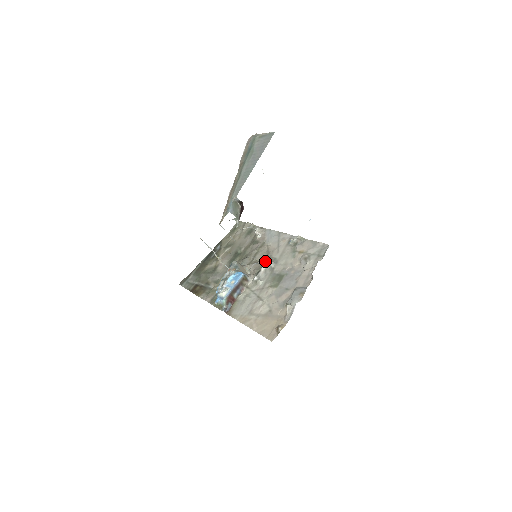
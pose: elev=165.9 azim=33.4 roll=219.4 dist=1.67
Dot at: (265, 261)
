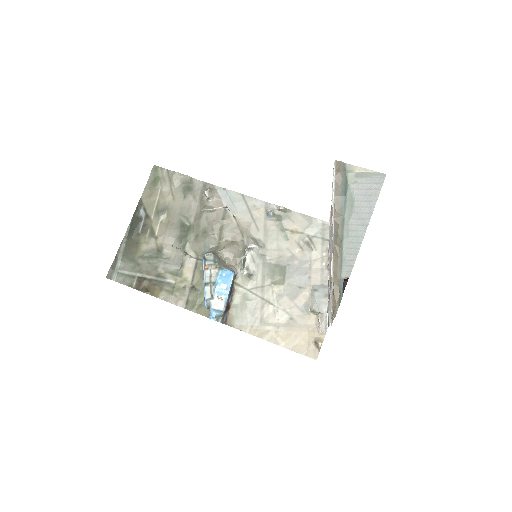
Dot at: (251, 248)
